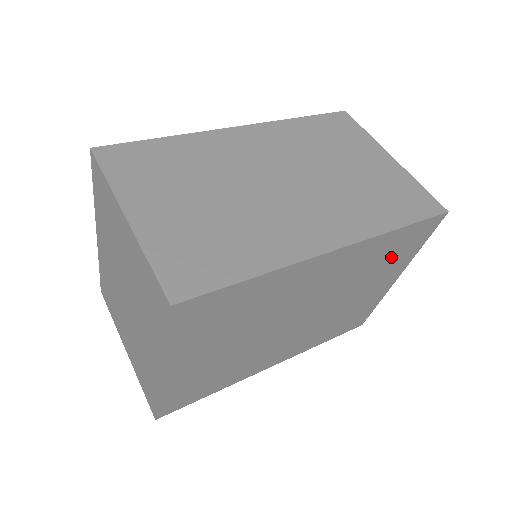
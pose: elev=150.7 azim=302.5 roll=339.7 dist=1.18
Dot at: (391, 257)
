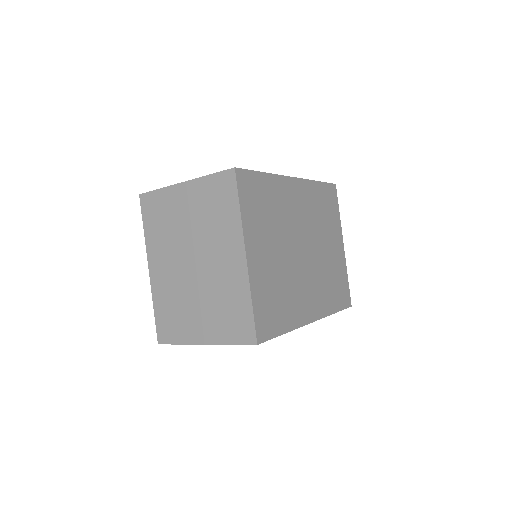
Dot at: (327, 212)
